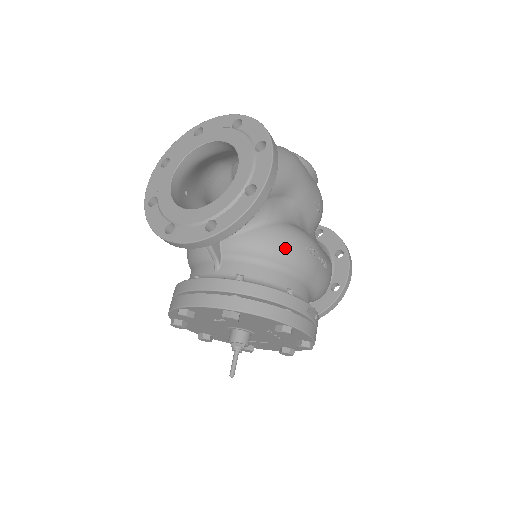
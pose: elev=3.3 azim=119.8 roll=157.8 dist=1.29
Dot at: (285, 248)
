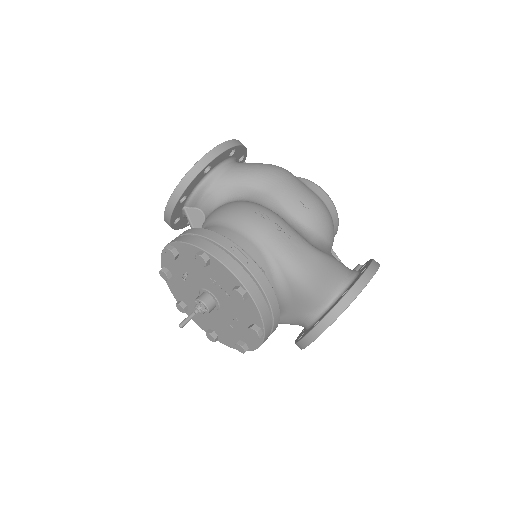
Dot at: (234, 210)
